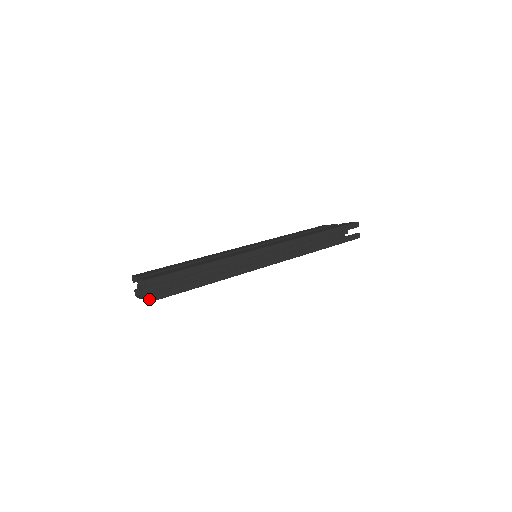
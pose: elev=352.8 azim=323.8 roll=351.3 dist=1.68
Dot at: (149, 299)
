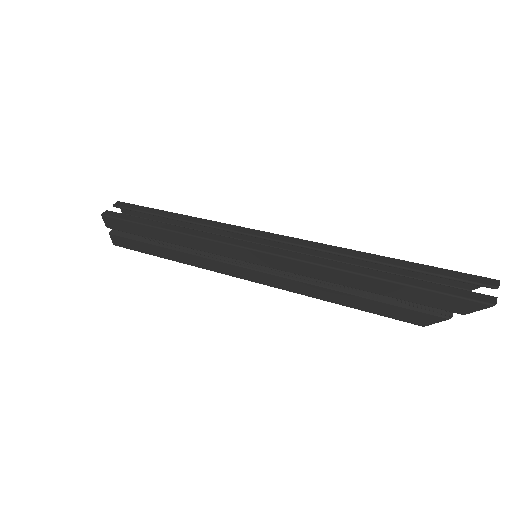
Dot at: (105, 213)
